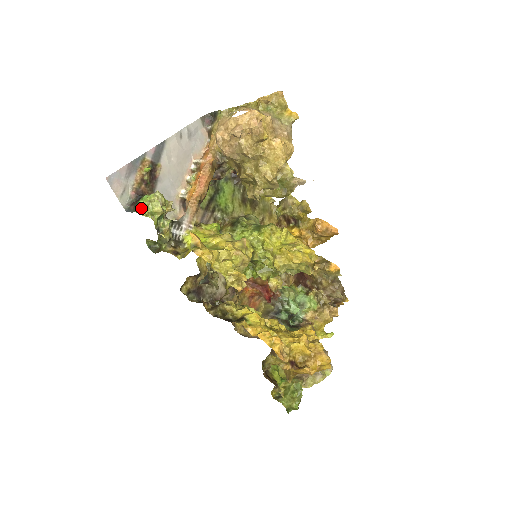
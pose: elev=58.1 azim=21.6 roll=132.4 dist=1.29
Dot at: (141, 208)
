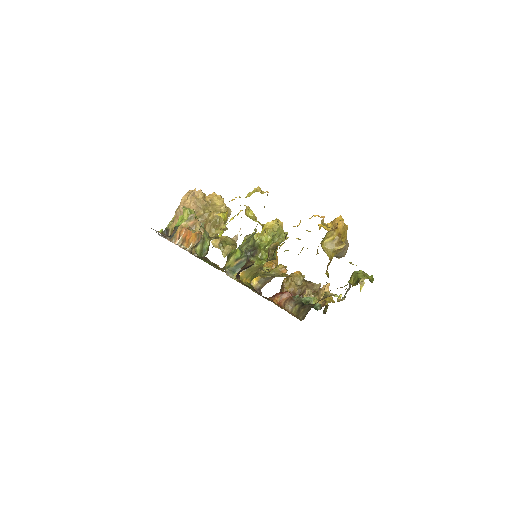
Dot at: (180, 223)
